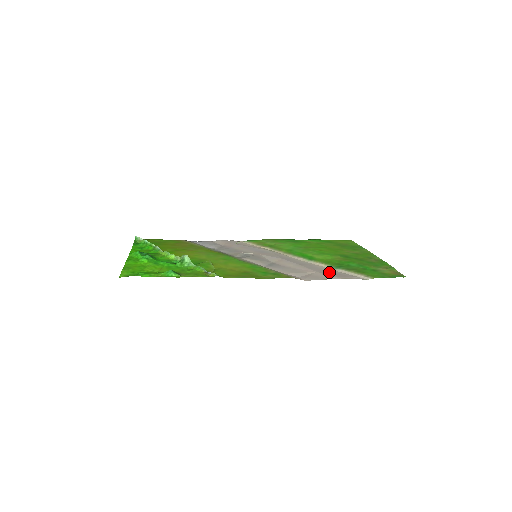
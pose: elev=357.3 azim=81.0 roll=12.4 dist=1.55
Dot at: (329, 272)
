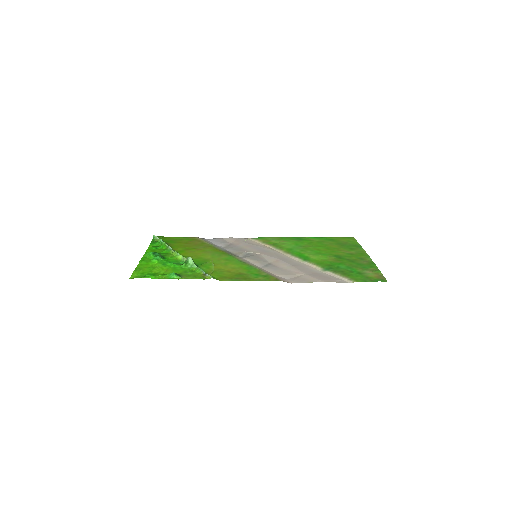
Dot at: (317, 274)
